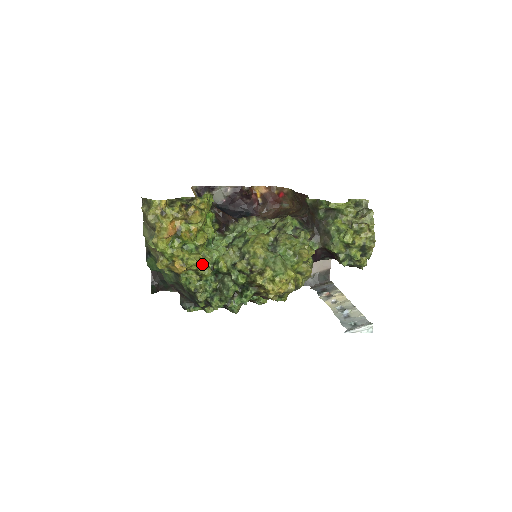
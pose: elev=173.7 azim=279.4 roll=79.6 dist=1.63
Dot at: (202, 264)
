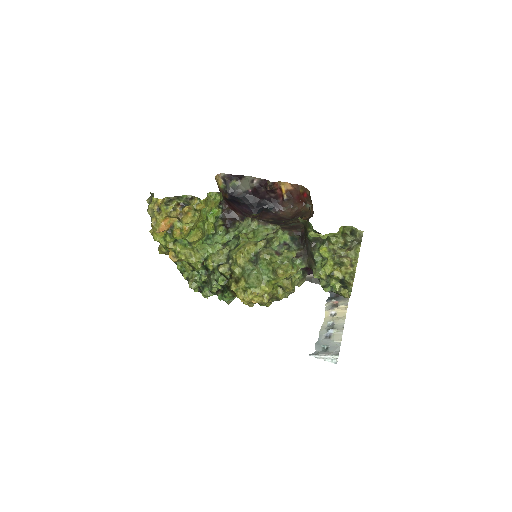
Dot at: (192, 259)
